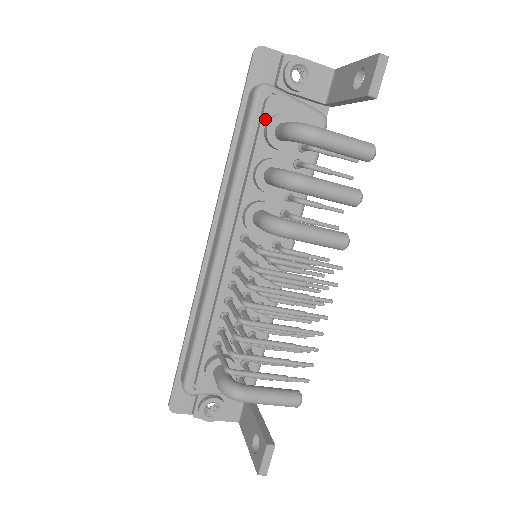
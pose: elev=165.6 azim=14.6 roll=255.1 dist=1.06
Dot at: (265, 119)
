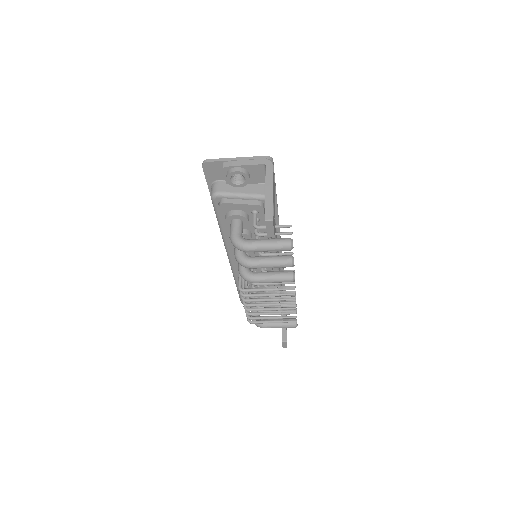
Dot at: (223, 214)
